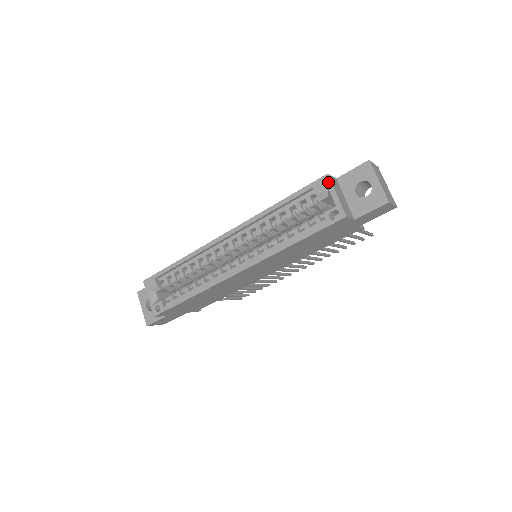
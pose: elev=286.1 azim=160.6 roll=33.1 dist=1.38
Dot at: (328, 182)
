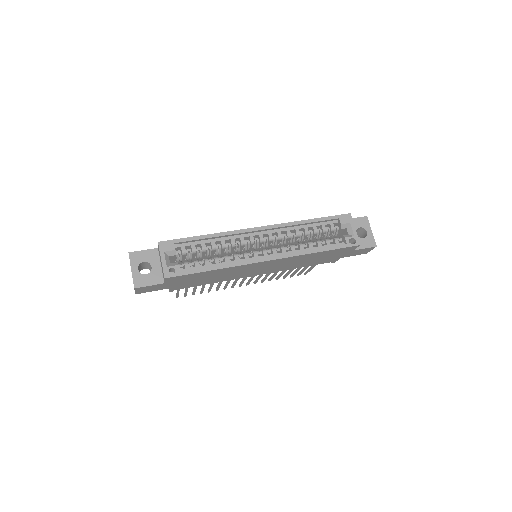
Dot at: (351, 219)
